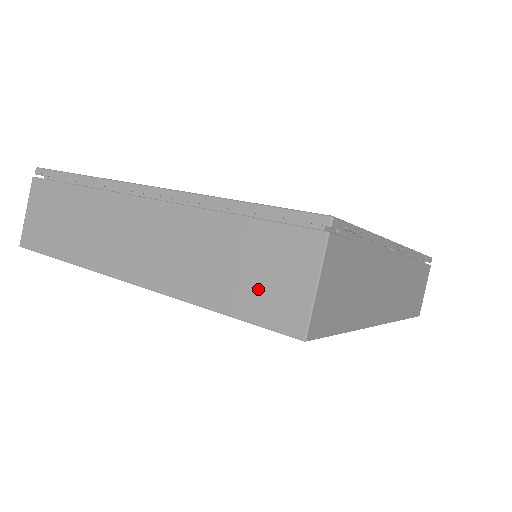
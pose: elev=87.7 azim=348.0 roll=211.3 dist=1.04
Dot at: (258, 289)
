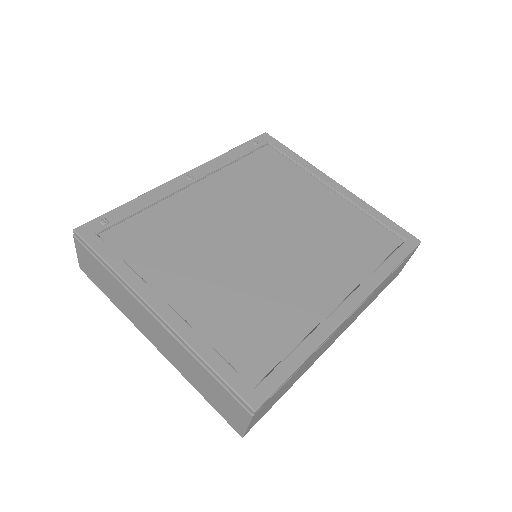
Dot at: (220, 405)
